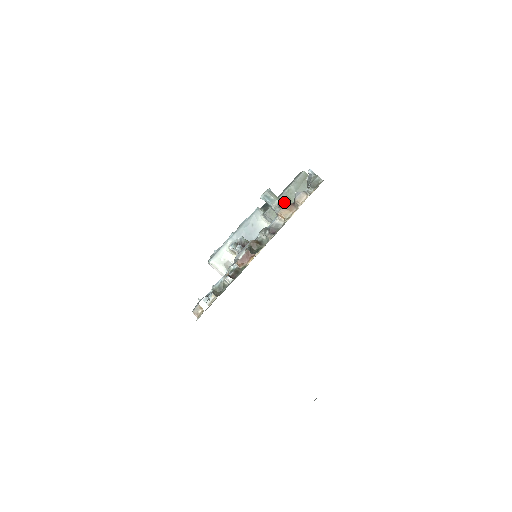
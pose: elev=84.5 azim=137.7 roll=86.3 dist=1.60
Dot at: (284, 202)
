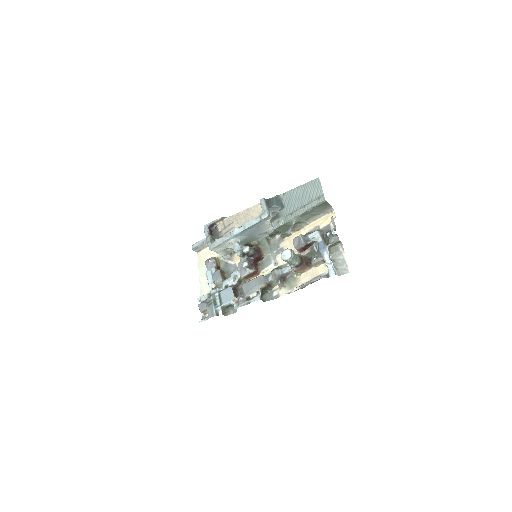
Dot at: (302, 264)
